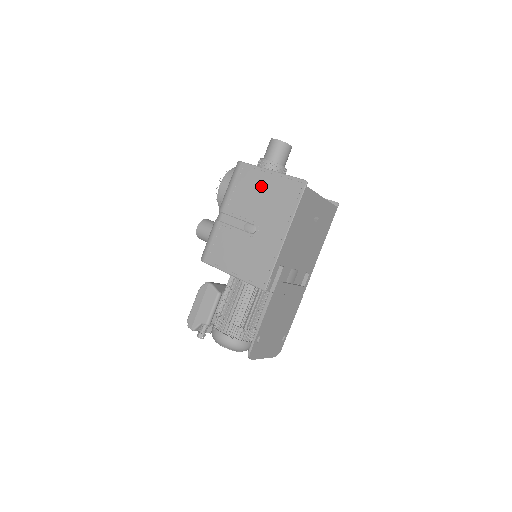
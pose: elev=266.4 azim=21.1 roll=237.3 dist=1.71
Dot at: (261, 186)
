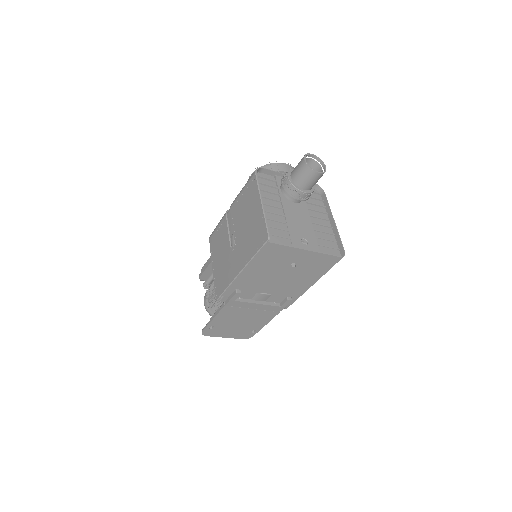
Dot at: (251, 210)
